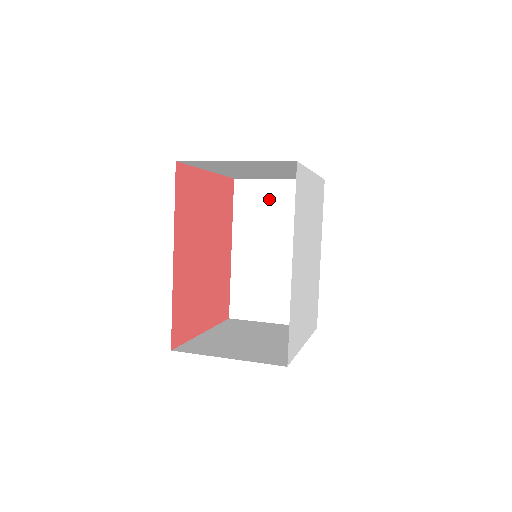
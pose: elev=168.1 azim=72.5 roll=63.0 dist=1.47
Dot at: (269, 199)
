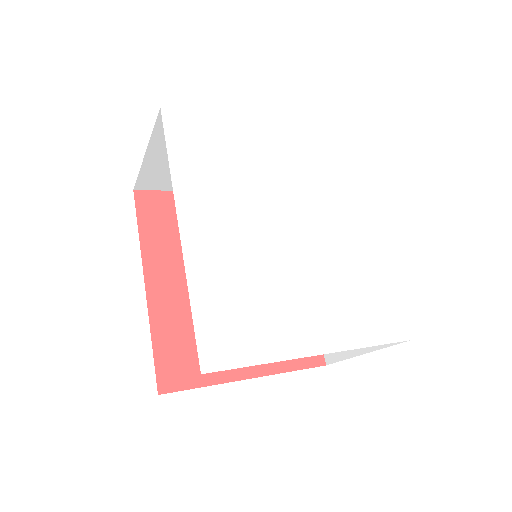
Dot at: occluded
